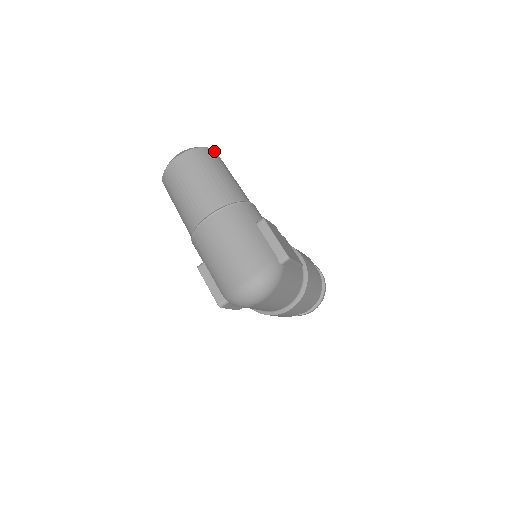
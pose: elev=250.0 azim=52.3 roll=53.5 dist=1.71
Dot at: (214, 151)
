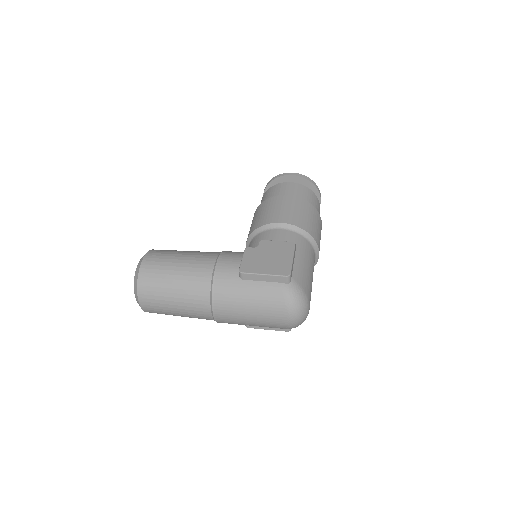
Dot at: (145, 261)
